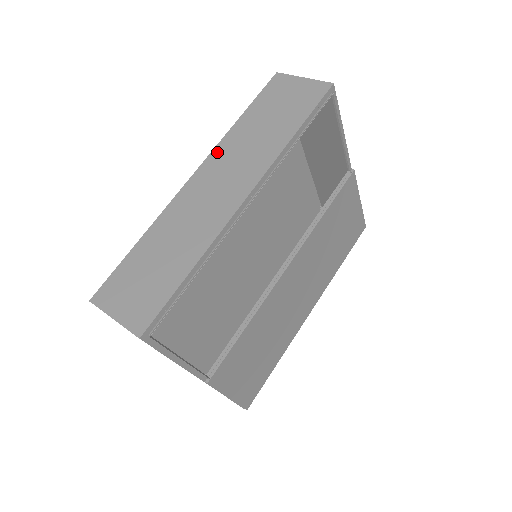
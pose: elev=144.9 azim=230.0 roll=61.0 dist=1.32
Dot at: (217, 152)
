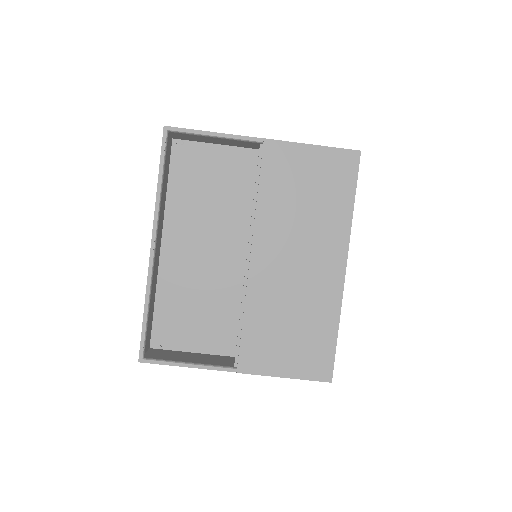
Dot at: (162, 220)
